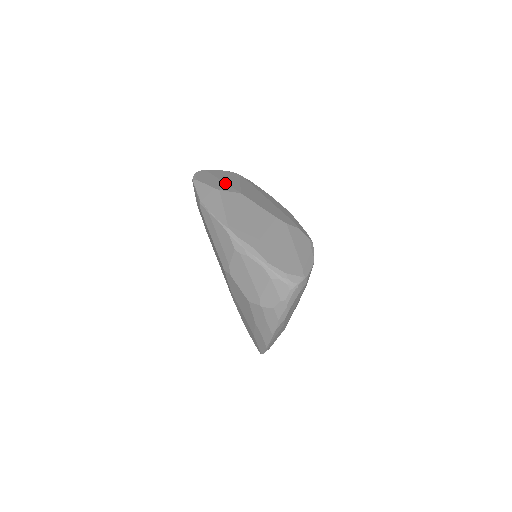
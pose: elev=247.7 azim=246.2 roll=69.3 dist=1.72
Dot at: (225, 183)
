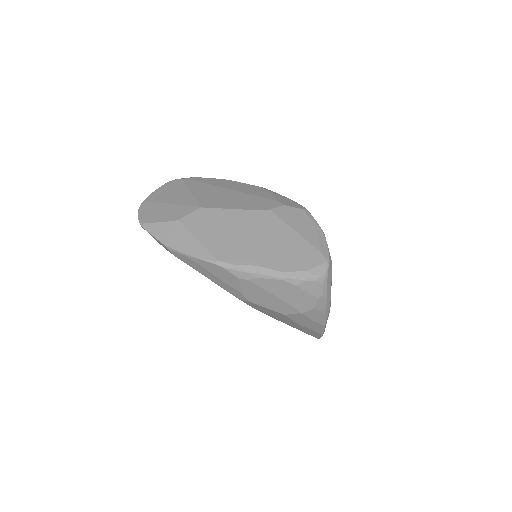
Dot at: (176, 205)
